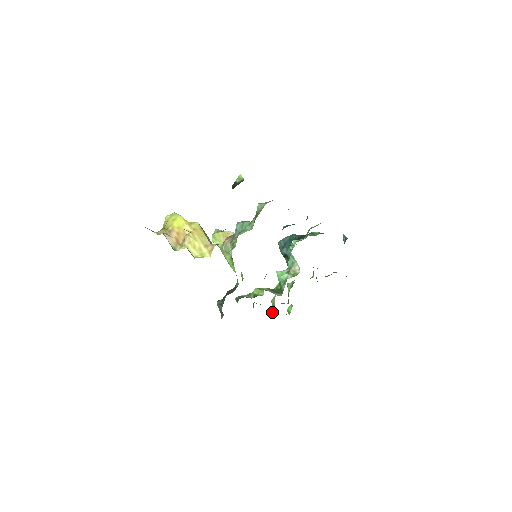
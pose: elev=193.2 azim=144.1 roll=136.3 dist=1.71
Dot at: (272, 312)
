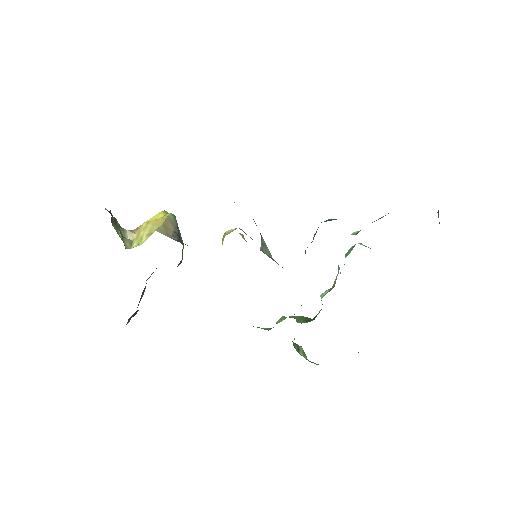
Dot at: occluded
